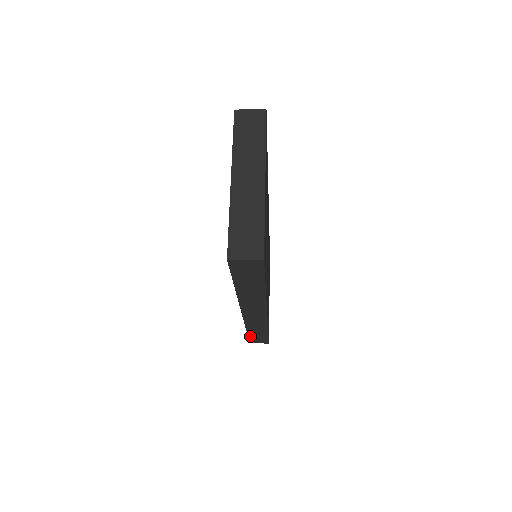
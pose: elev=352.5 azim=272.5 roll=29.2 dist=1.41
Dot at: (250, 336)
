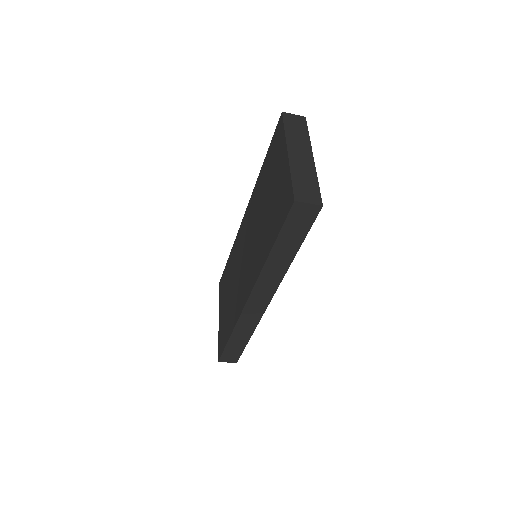
Dot at: (228, 346)
